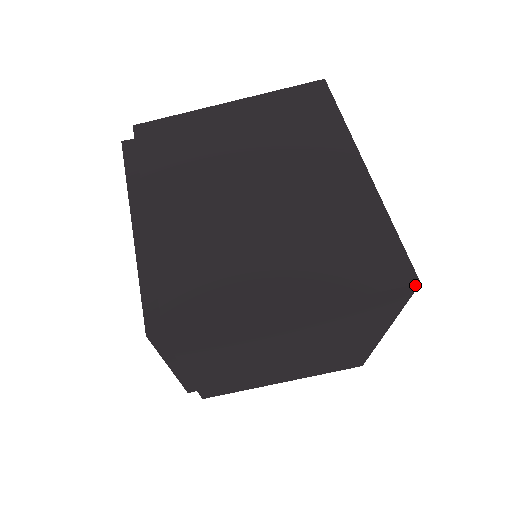
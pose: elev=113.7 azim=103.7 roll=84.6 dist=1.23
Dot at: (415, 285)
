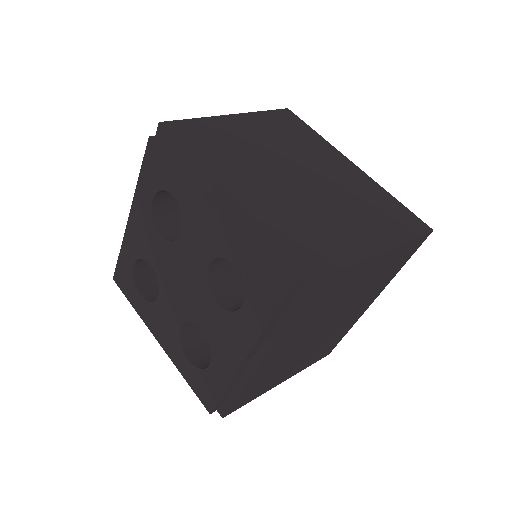
Dot at: (287, 110)
